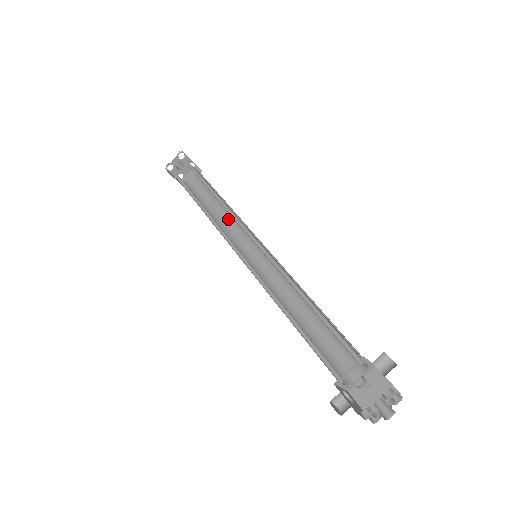
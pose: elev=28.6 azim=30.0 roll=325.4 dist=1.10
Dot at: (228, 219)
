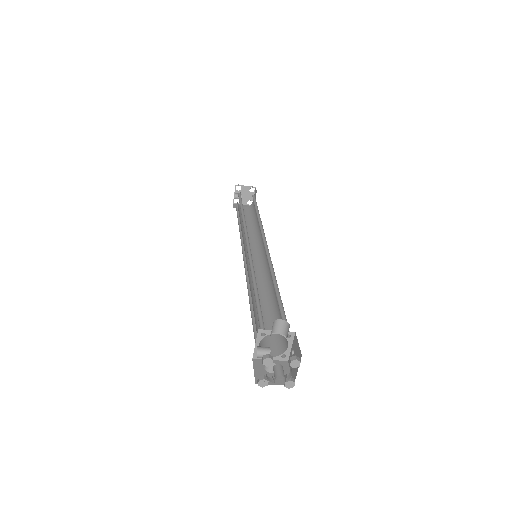
Dot at: (259, 227)
